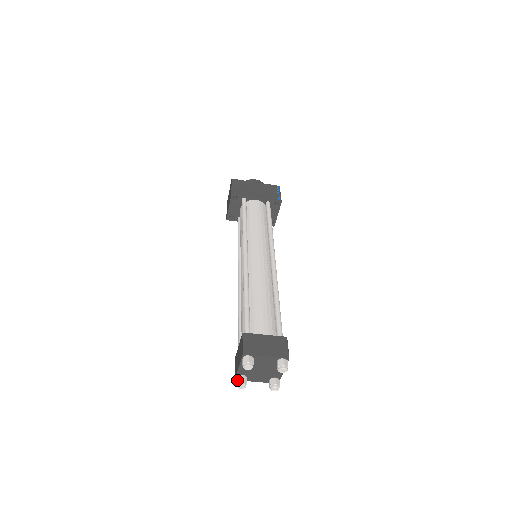
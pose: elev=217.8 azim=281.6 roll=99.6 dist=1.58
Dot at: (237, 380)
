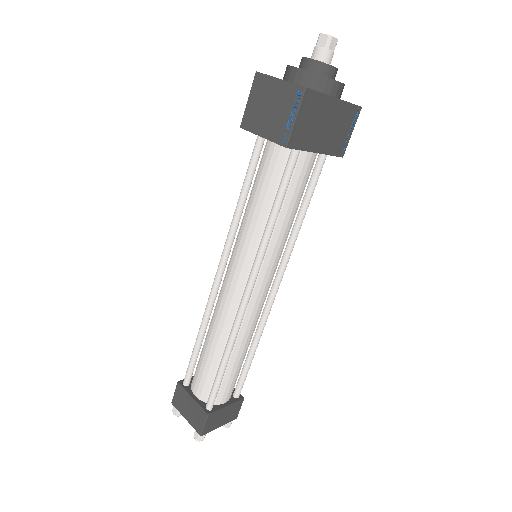
Dot at: (176, 413)
